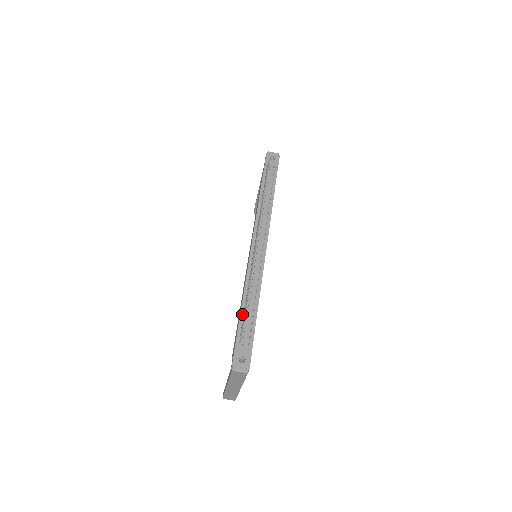
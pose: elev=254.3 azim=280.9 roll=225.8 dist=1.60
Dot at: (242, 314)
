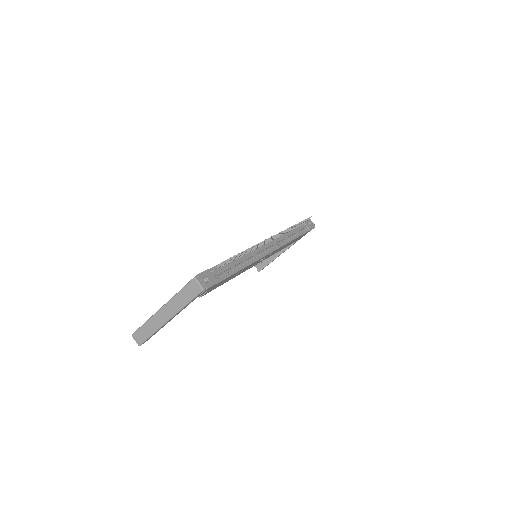
Dot at: occluded
